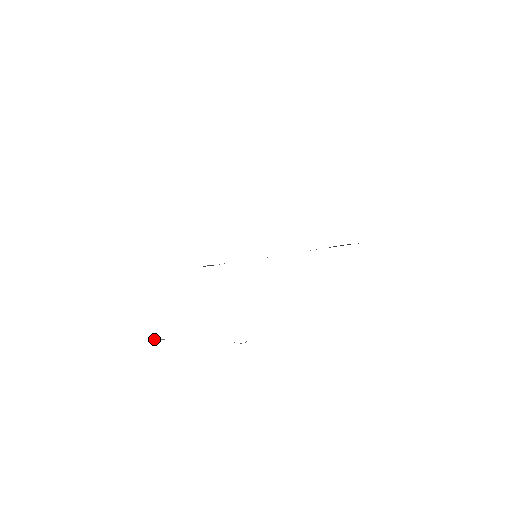
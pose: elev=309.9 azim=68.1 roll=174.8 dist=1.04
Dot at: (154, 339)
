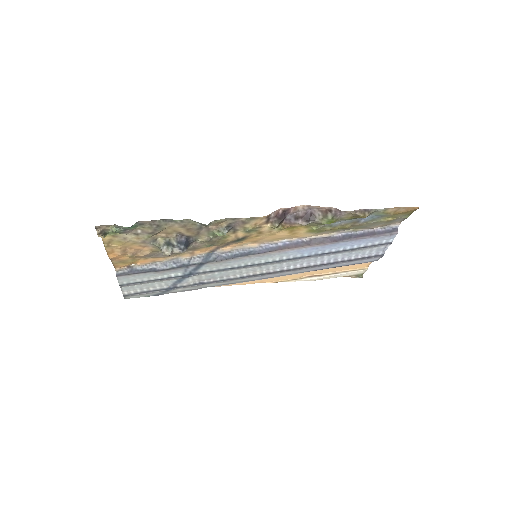
Dot at: (164, 247)
